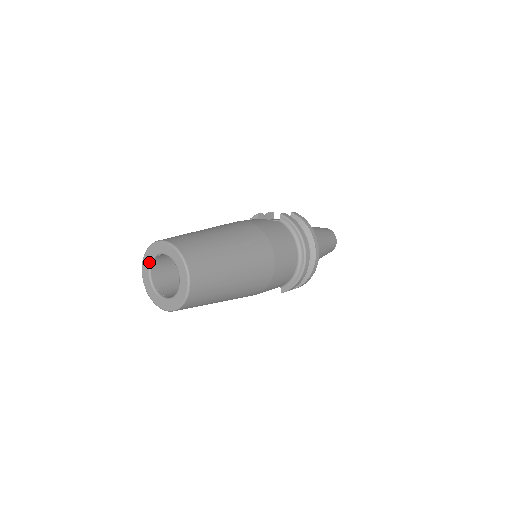
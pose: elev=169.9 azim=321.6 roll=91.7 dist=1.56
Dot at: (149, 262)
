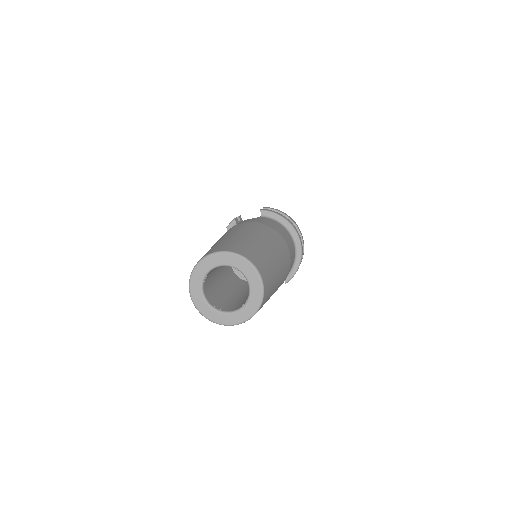
Dot at: (200, 283)
